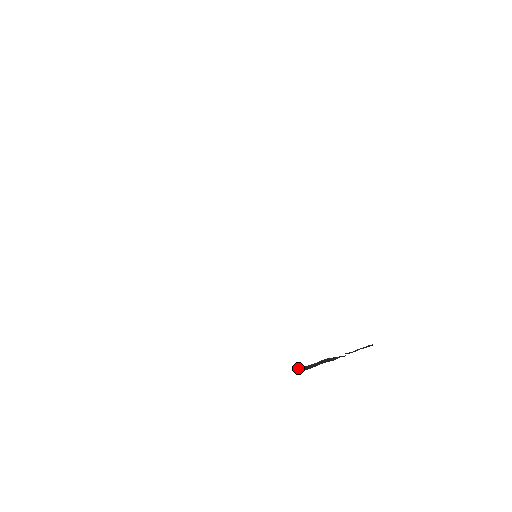
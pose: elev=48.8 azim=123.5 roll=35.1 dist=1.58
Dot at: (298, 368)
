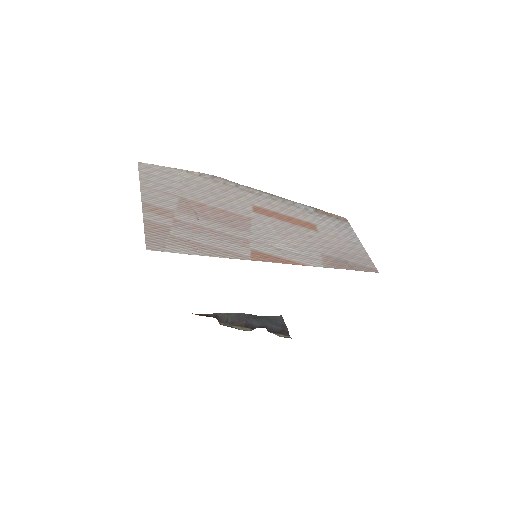
Dot at: (216, 316)
